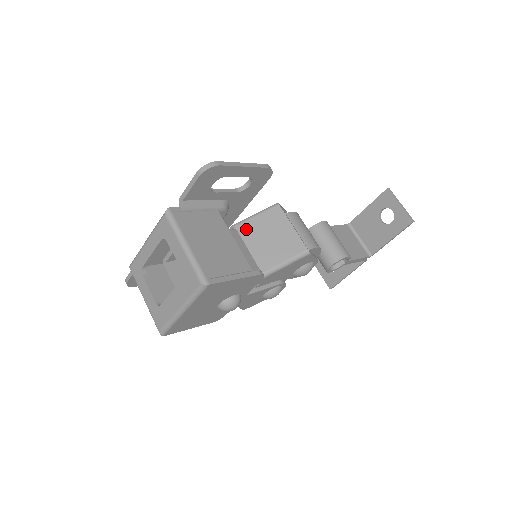
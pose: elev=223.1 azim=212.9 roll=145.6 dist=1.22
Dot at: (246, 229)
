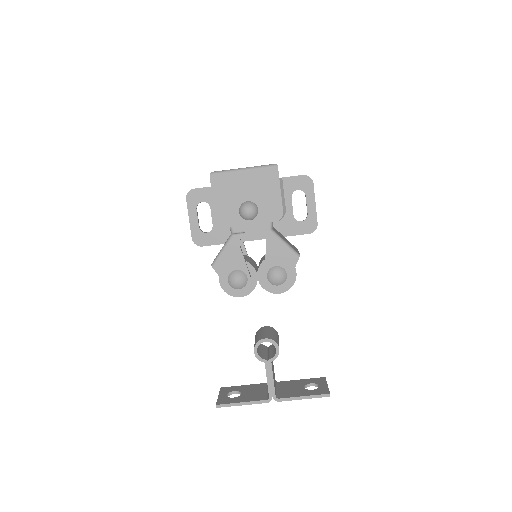
Dot at: occluded
